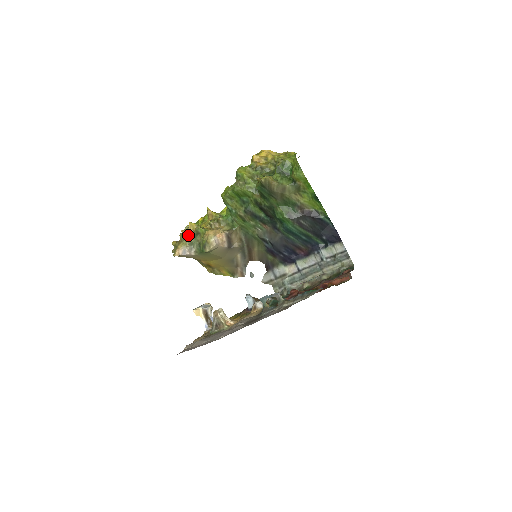
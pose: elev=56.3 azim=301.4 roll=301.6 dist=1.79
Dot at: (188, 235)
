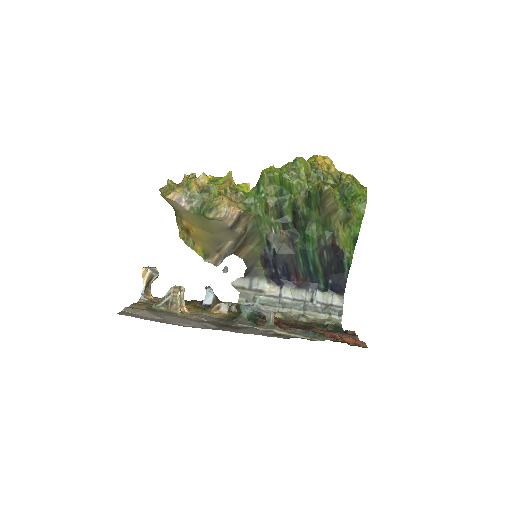
Dot at: (195, 185)
